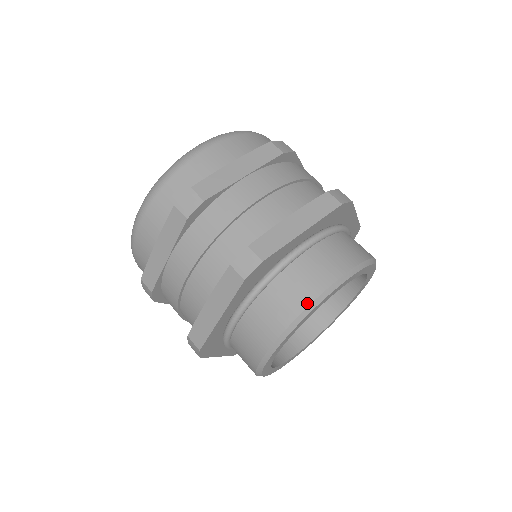
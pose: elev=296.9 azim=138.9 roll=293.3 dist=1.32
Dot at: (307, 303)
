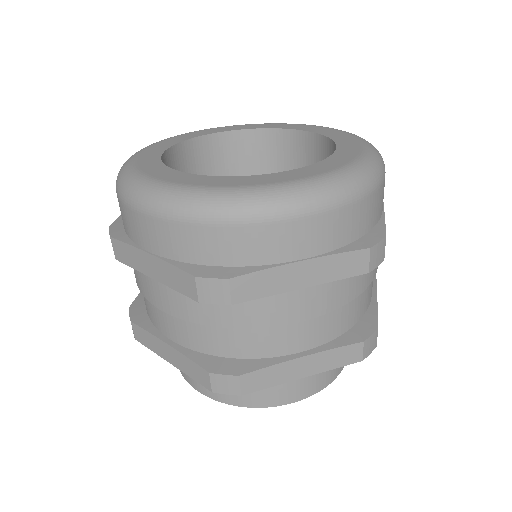
Dot at: occluded
